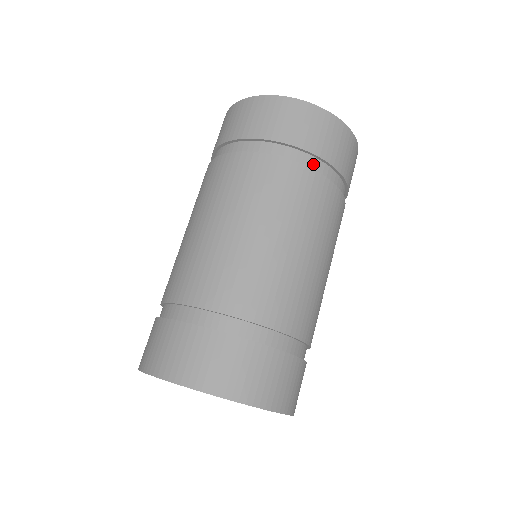
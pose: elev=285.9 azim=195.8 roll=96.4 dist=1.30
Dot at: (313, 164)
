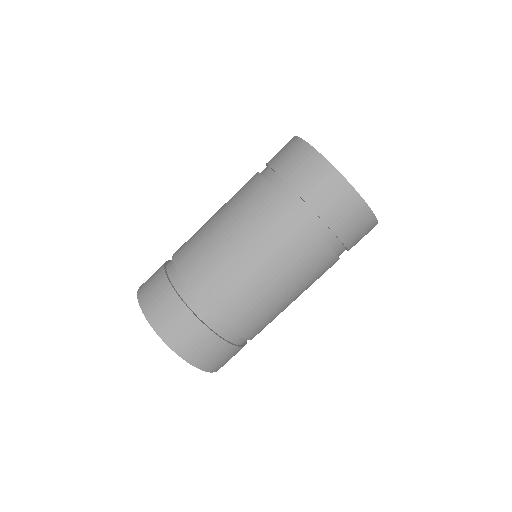
Dot at: (288, 195)
